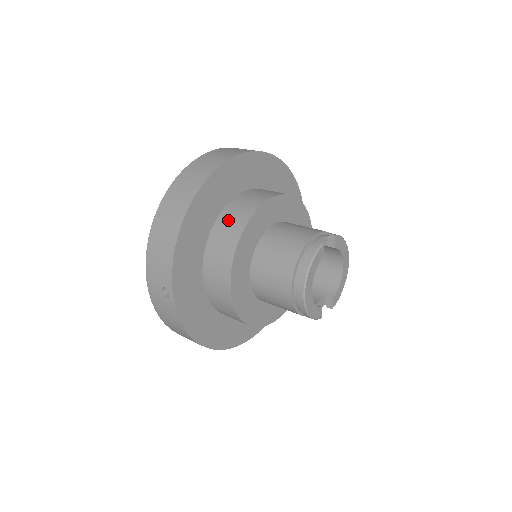
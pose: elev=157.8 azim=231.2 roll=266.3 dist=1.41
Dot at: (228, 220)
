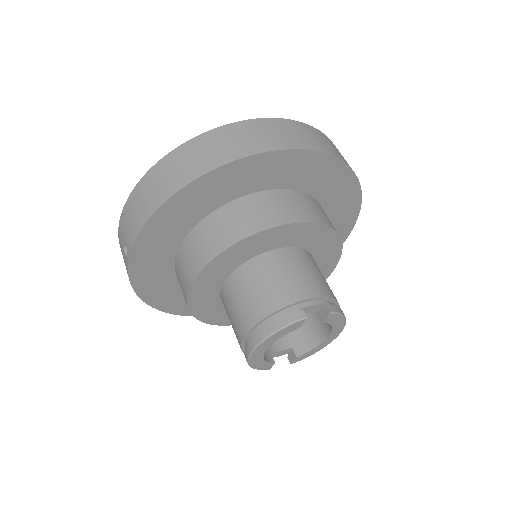
Dot at: (229, 219)
